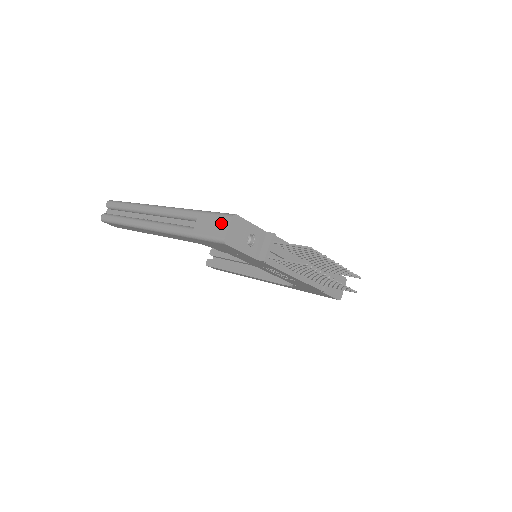
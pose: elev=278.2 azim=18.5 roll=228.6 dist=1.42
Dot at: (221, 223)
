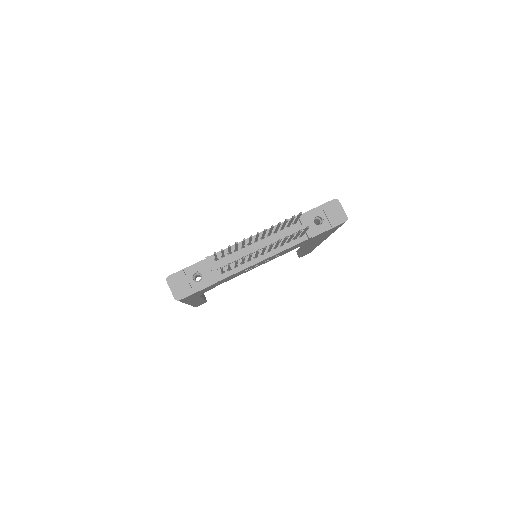
Dot at: occluded
